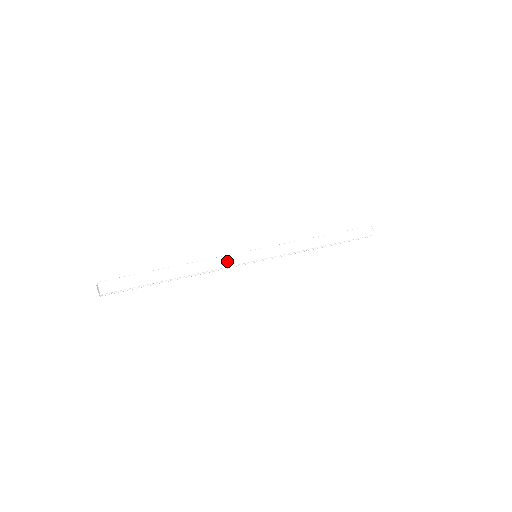
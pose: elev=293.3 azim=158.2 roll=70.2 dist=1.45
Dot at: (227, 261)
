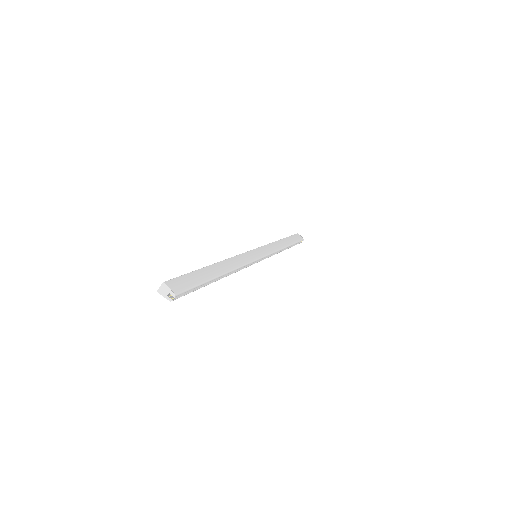
Dot at: (245, 259)
